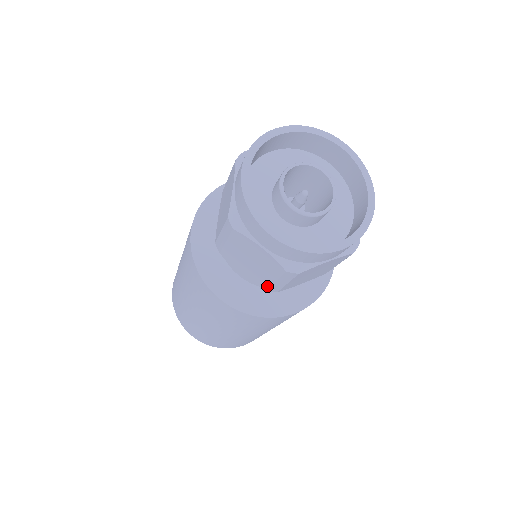
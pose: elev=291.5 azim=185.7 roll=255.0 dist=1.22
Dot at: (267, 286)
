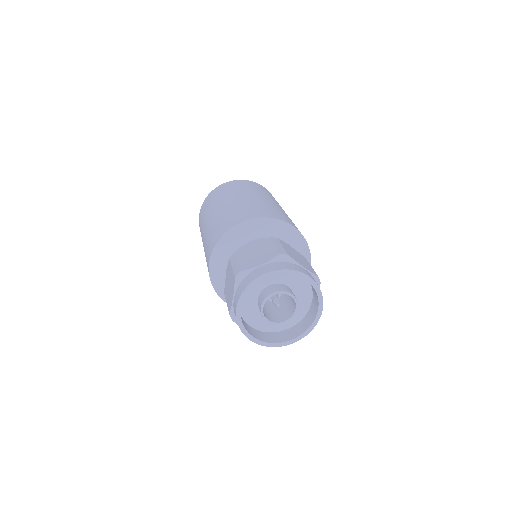
Dot at: occluded
